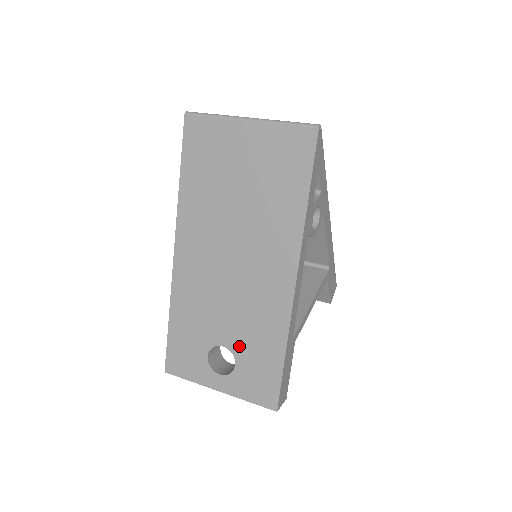
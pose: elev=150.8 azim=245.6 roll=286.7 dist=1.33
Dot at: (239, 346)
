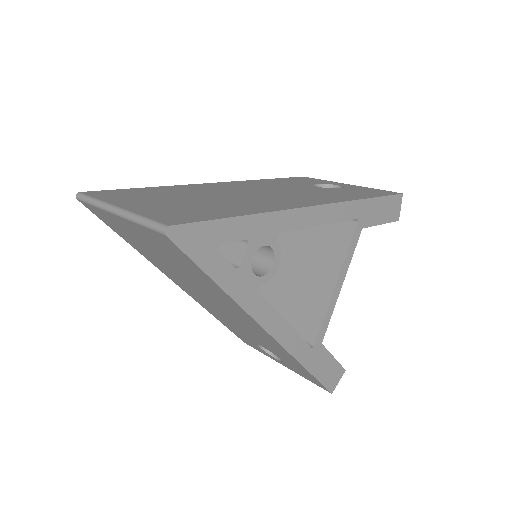
Dot at: (272, 352)
